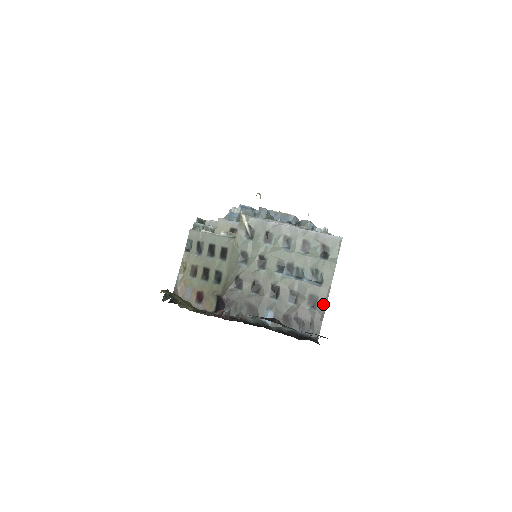
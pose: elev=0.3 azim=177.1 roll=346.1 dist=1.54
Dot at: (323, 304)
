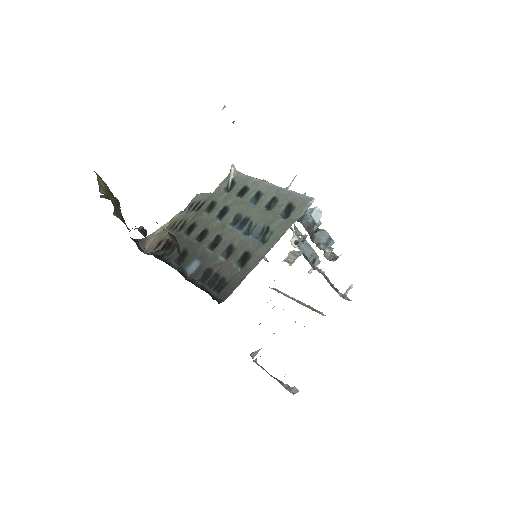
Dot at: (253, 265)
